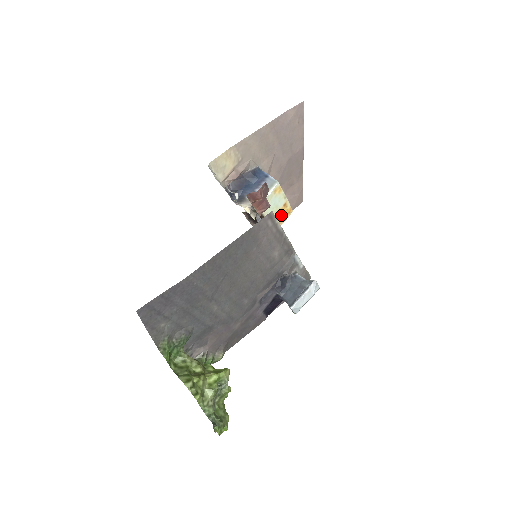
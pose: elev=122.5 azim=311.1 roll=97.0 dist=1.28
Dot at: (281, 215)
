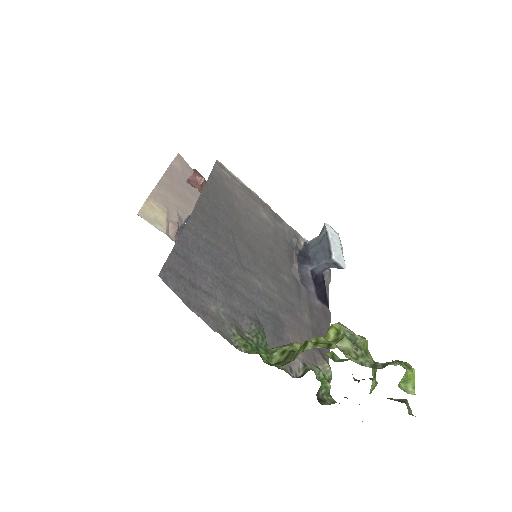
Dot at: occluded
